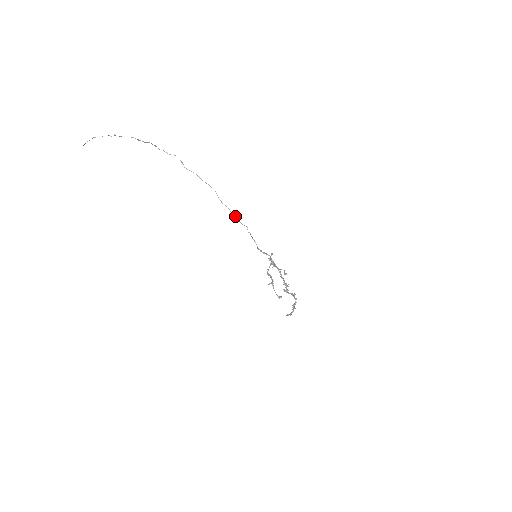
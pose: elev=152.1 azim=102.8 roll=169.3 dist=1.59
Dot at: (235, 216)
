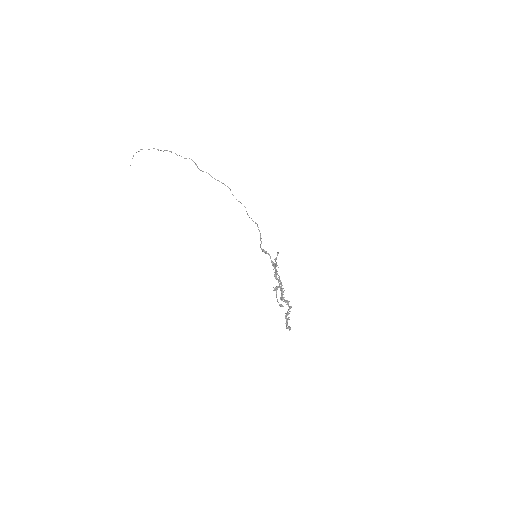
Dot at: (247, 213)
